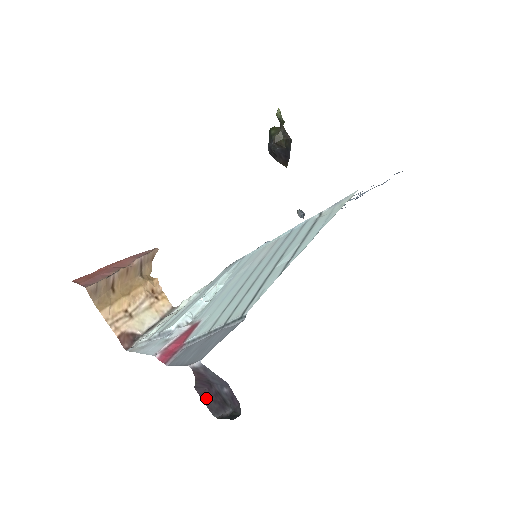
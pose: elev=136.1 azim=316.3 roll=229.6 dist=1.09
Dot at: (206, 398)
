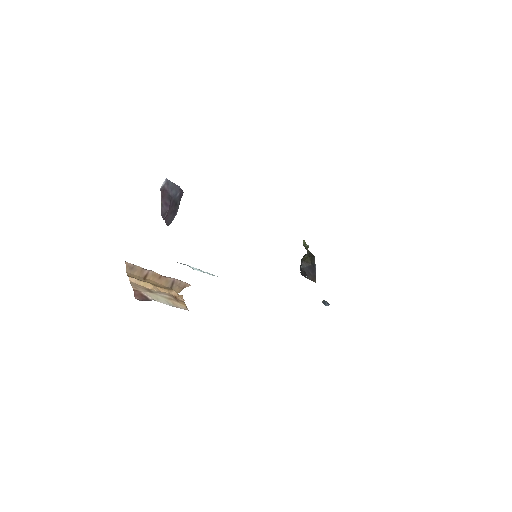
Dot at: (167, 216)
